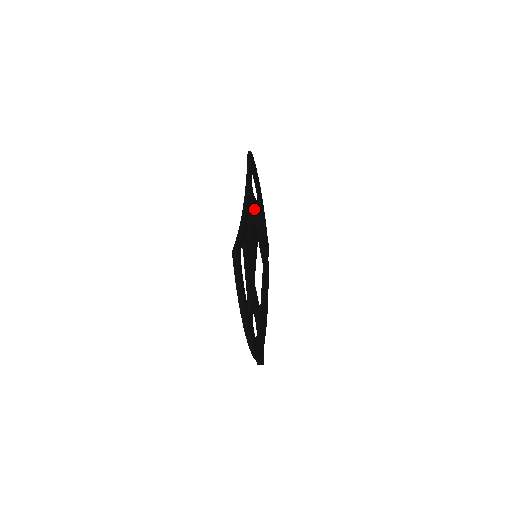
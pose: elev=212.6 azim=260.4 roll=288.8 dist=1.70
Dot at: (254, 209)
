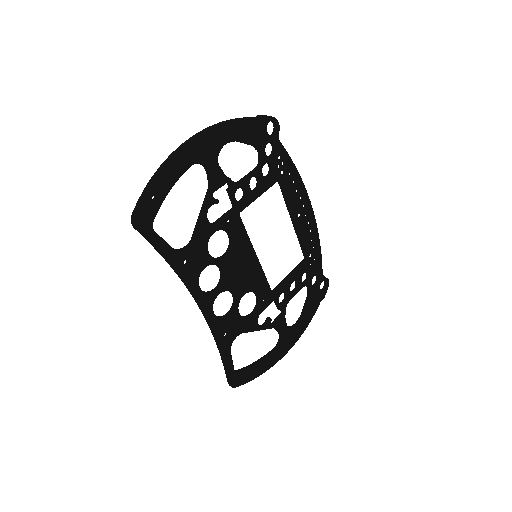
Dot at: (210, 235)
